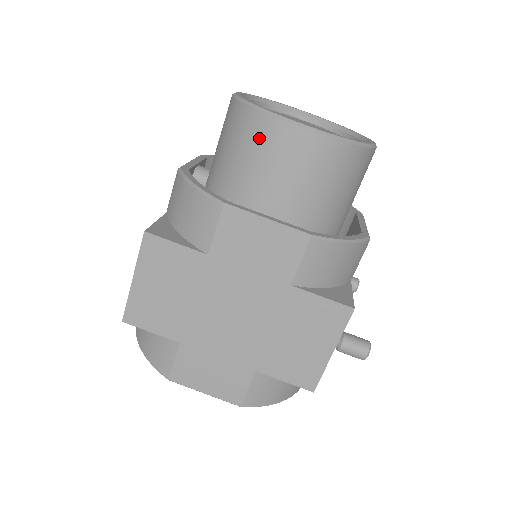
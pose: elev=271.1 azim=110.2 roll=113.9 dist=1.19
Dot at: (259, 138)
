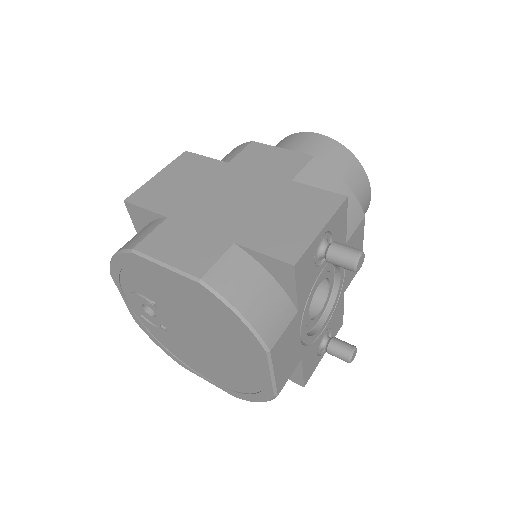
Dot at: (287, 141)
